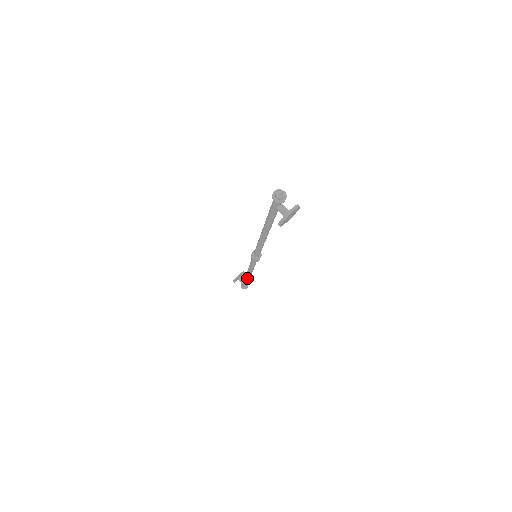
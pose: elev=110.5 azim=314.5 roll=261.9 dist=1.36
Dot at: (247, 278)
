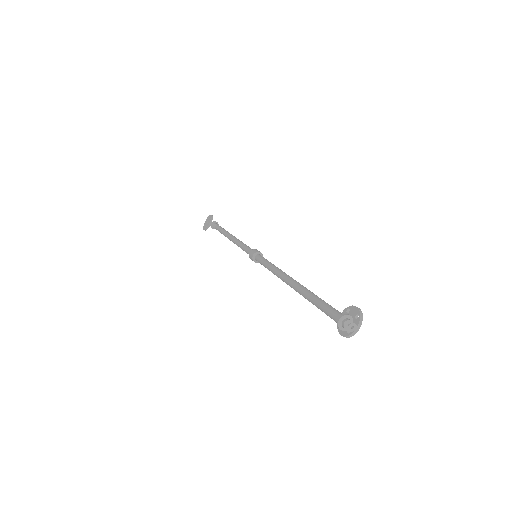
Dot at: occluded
